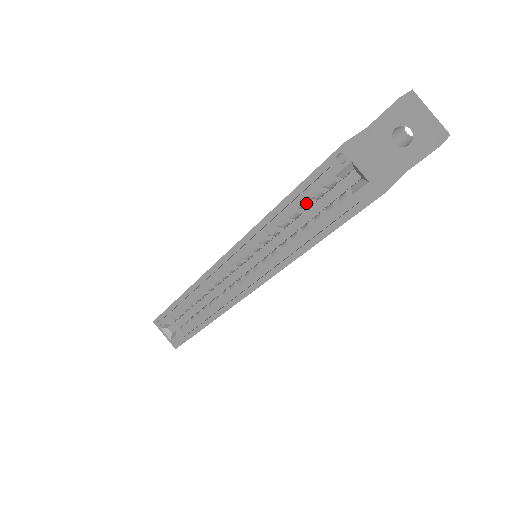
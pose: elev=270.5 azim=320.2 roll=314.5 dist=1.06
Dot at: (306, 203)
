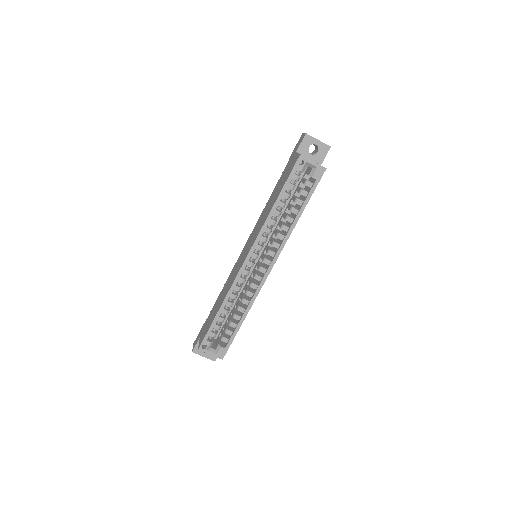
Dot at: (288, 195)
